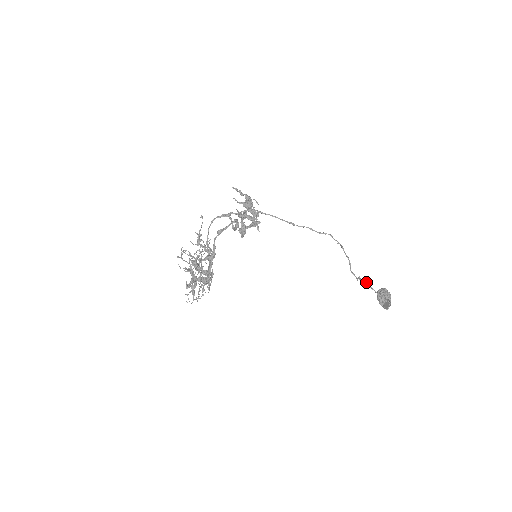
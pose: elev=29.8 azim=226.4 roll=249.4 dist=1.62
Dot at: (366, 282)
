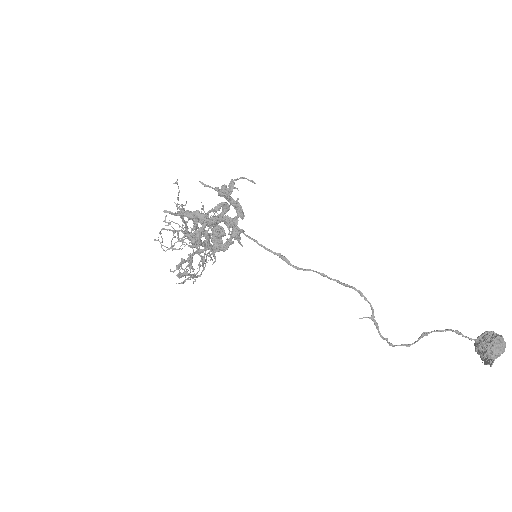
Dot at: (450, 329)
